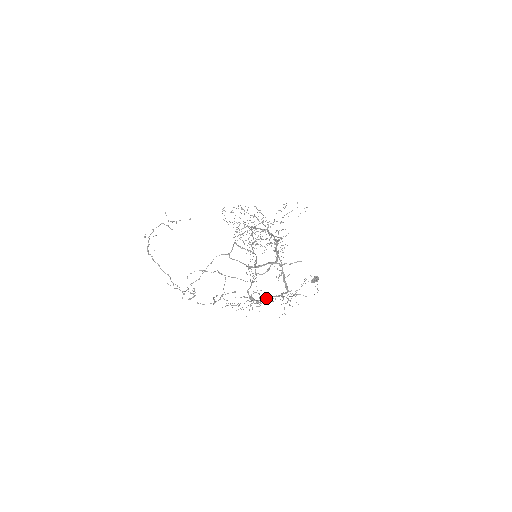
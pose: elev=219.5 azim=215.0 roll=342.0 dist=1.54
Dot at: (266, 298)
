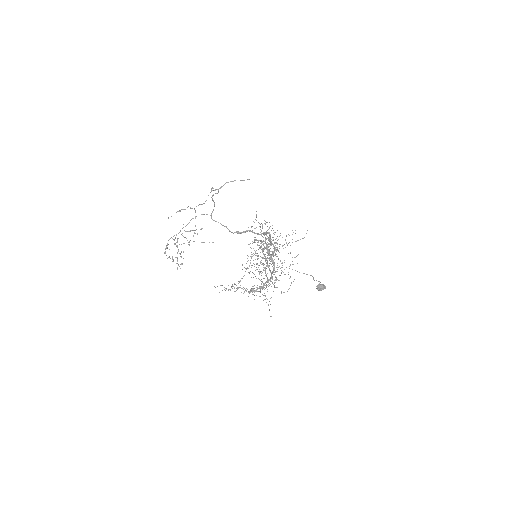
Dot at: (261, 286)
